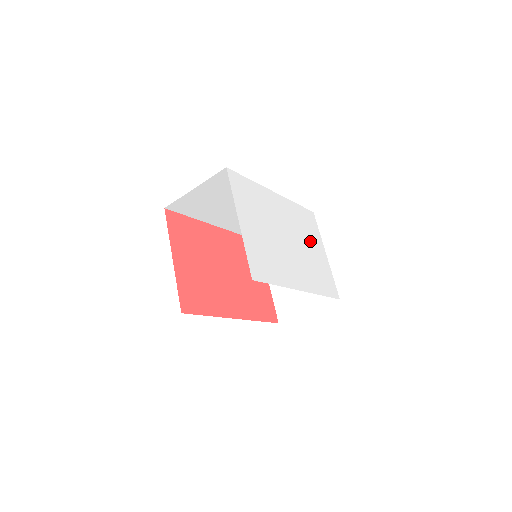
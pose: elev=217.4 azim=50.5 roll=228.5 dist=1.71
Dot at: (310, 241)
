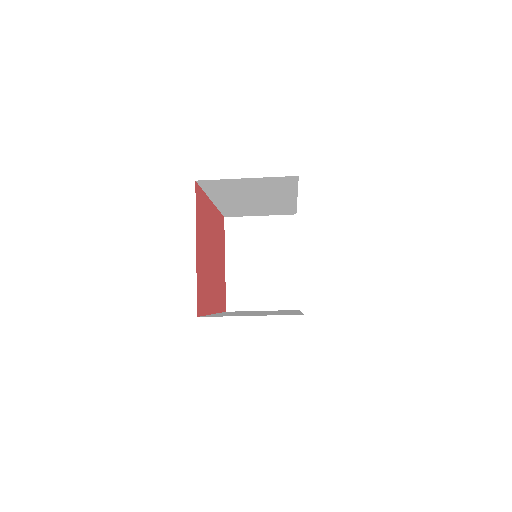
Dot at: occluded
